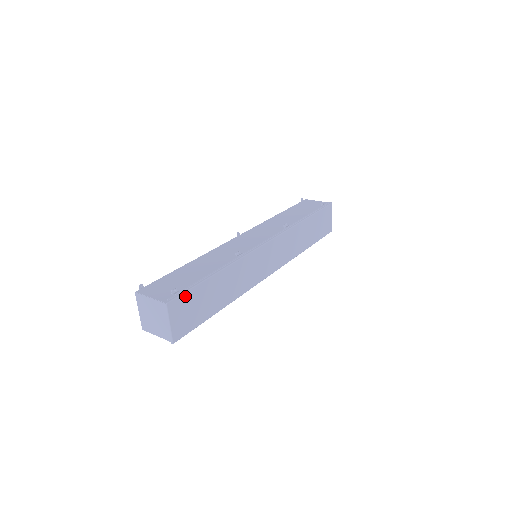
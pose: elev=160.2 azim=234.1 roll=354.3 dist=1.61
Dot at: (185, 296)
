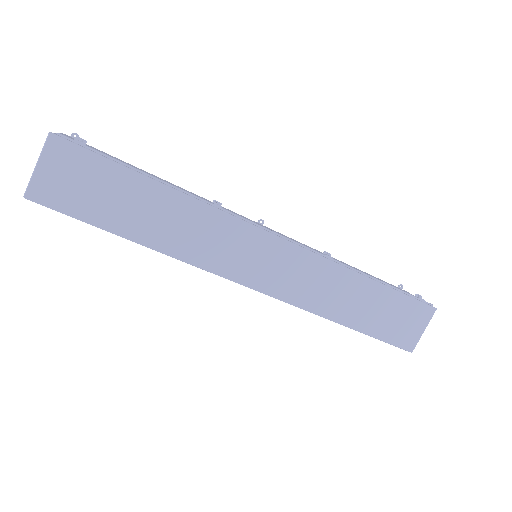
Dot at: (85, 155)
